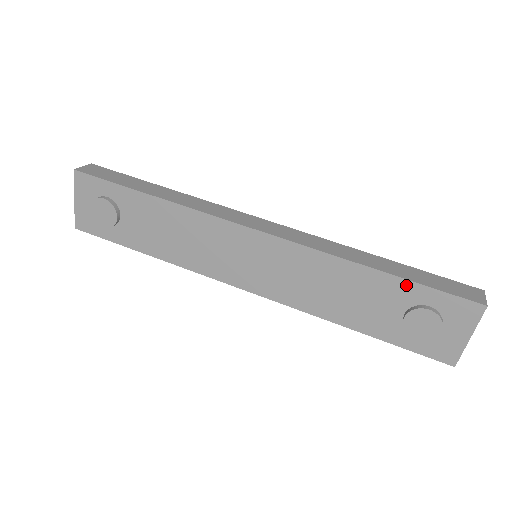
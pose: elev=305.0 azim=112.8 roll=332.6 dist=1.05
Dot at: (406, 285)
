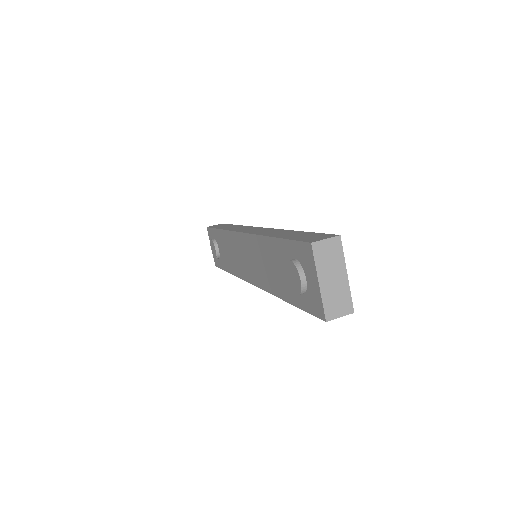
Dot at: (283, 244)
